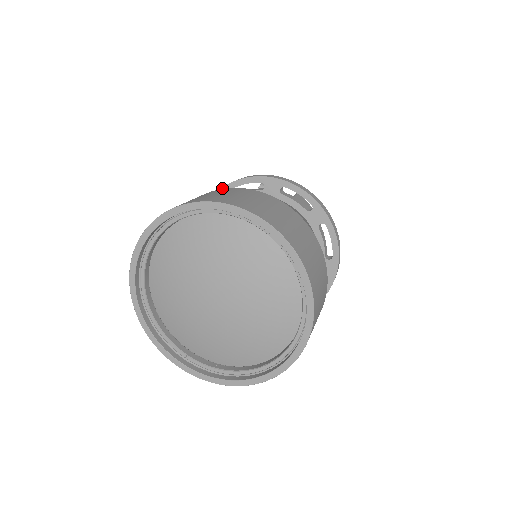
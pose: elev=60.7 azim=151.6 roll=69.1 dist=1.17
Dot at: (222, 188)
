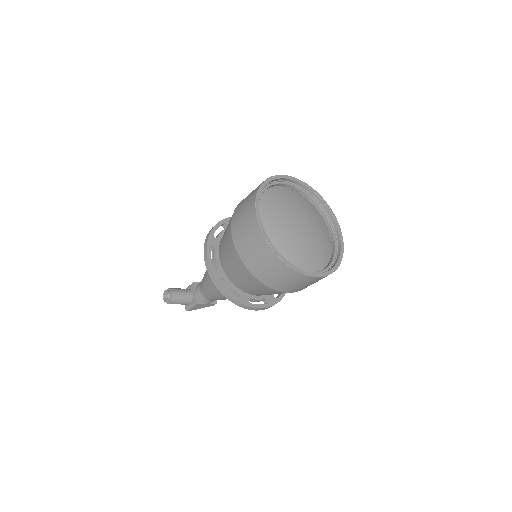
Dot at: (209, 237)
